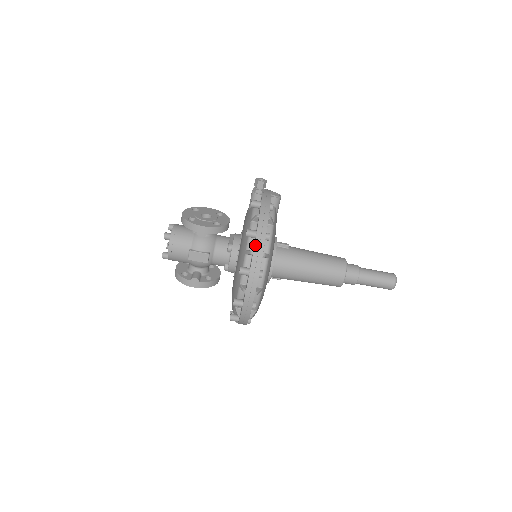
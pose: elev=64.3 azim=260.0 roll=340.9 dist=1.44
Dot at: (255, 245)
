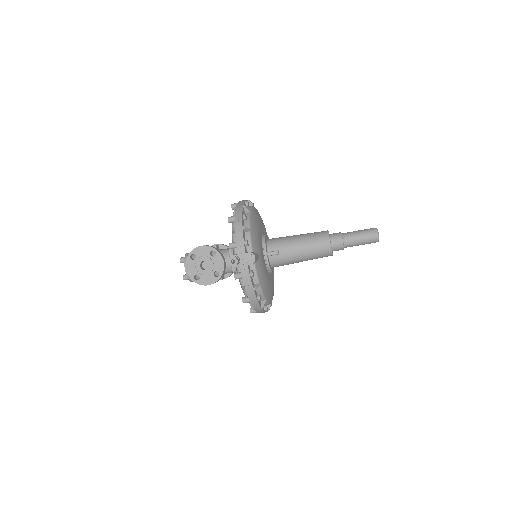
Dot at: (253, 307)
